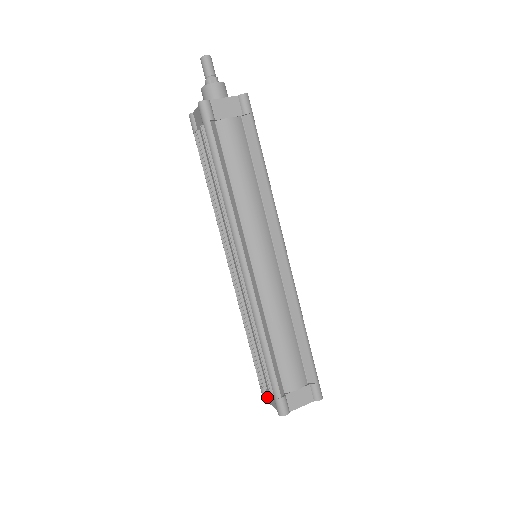
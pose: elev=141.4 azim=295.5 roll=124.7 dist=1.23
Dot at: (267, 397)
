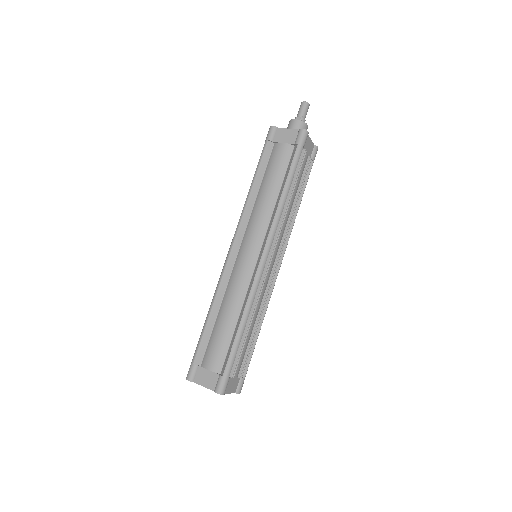
Dot at: occluded
